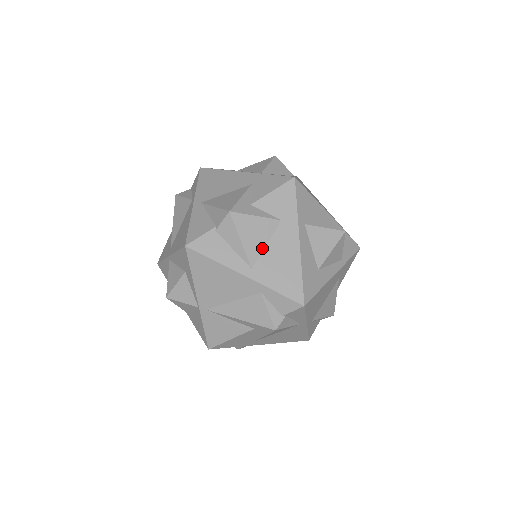
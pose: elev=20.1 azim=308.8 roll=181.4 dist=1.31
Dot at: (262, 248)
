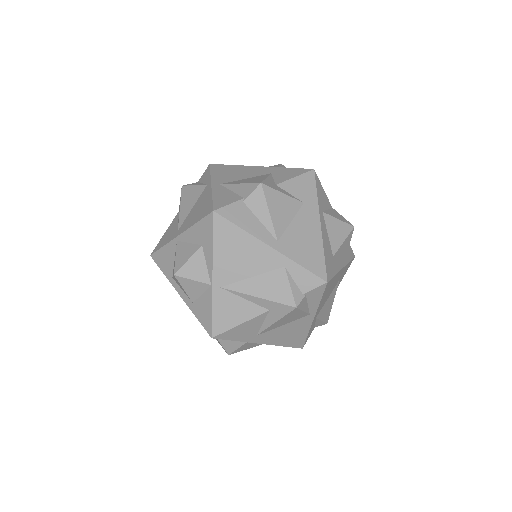
Dot at: (287, 224)
